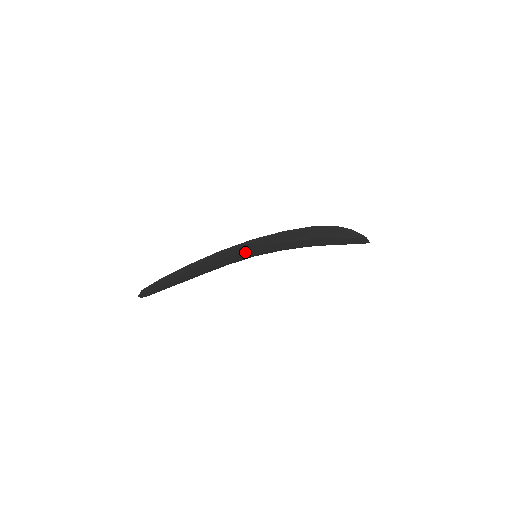
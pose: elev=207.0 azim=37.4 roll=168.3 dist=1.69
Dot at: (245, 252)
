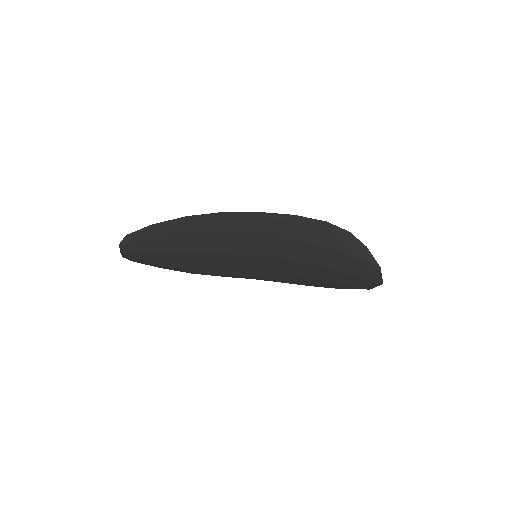
Dot at: (247, 236)
